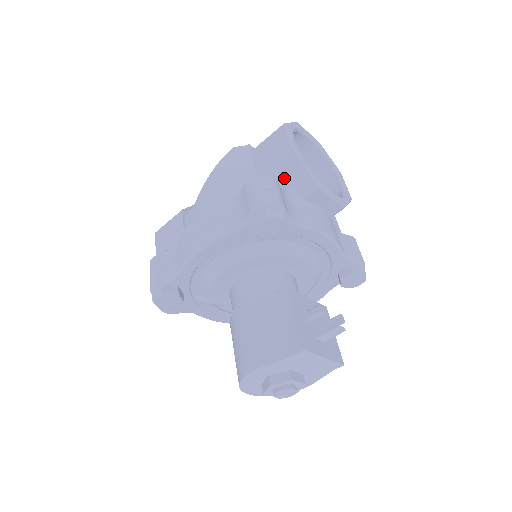
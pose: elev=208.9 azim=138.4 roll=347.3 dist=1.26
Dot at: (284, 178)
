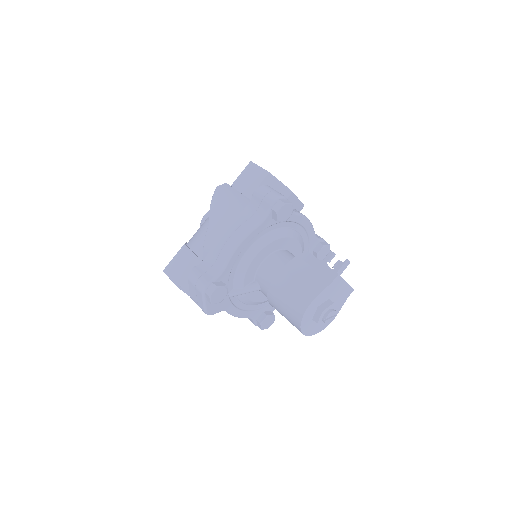
Dot at: occluded
